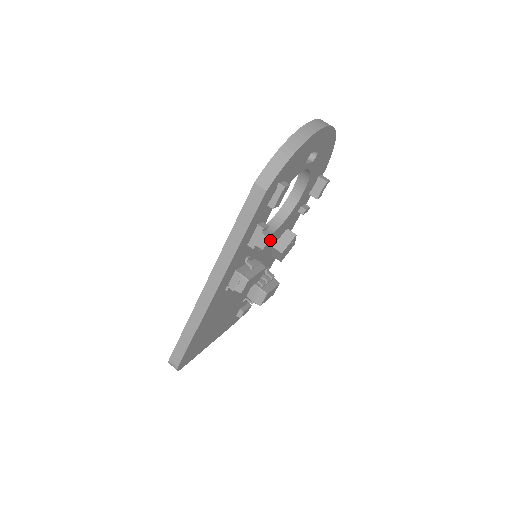
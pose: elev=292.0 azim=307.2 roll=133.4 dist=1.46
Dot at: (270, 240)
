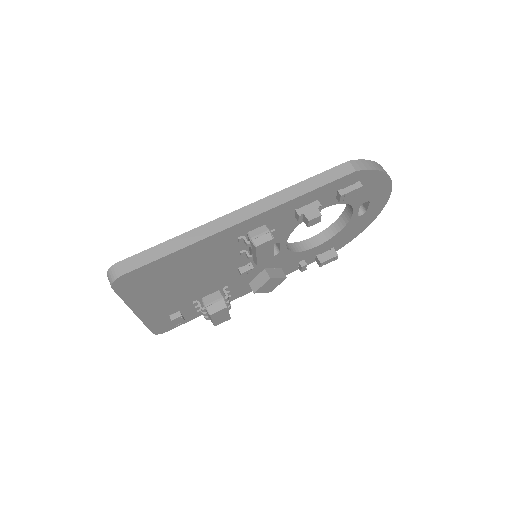
Dot at: (317, 221)
